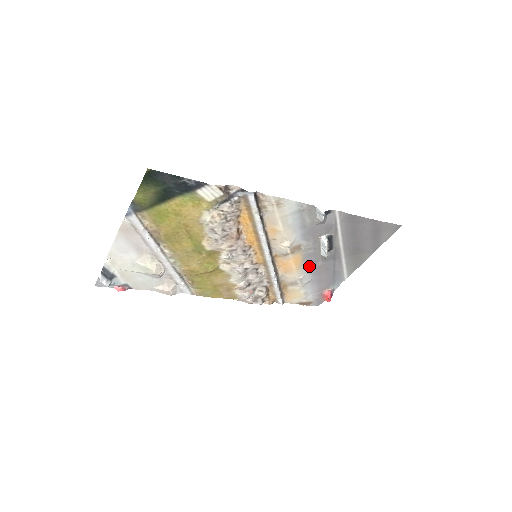
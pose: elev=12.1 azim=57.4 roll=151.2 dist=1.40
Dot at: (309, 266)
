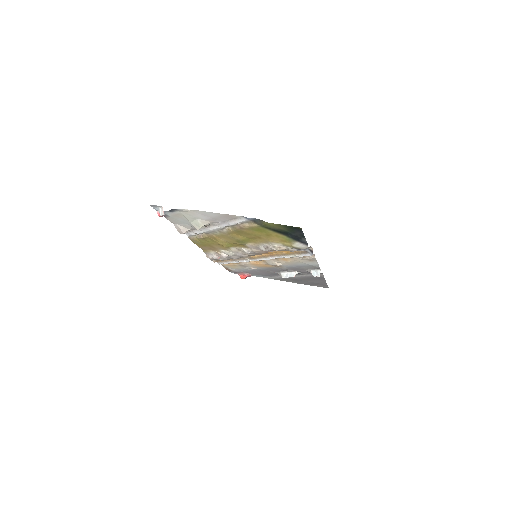
Dot at: (265, 269)
